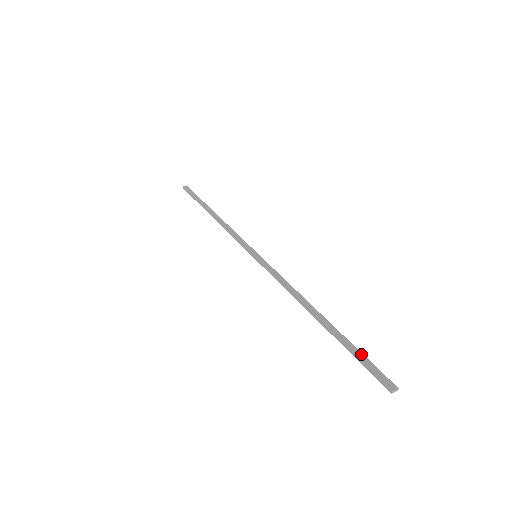
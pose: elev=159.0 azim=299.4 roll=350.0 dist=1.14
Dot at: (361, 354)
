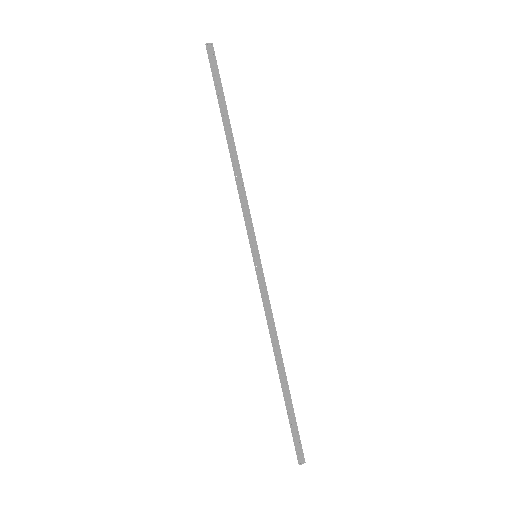
Dot at: (295, 424)
